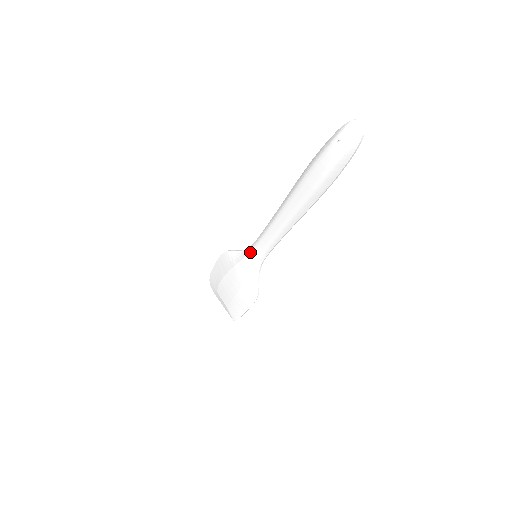
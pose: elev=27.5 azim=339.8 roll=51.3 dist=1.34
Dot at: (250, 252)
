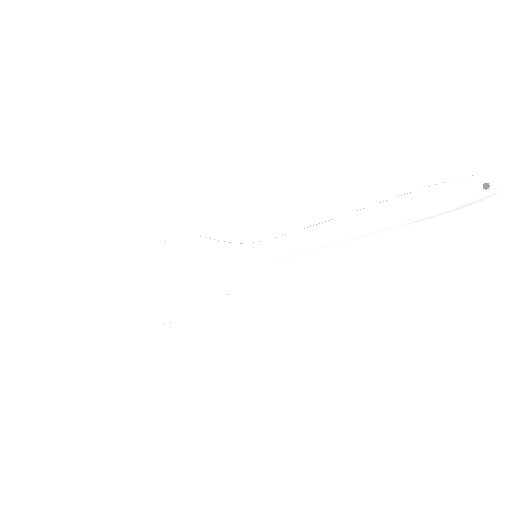
Dot at: (258, 249)
